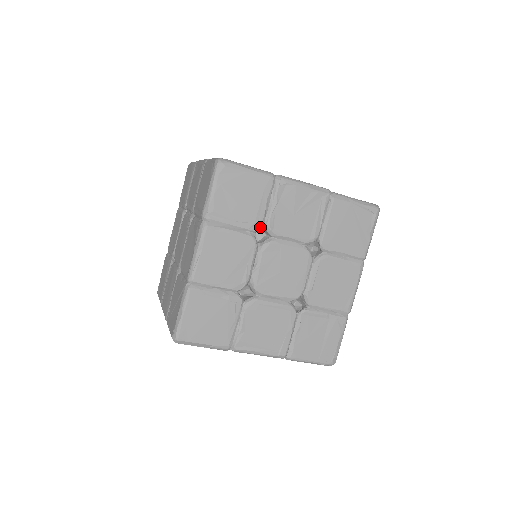
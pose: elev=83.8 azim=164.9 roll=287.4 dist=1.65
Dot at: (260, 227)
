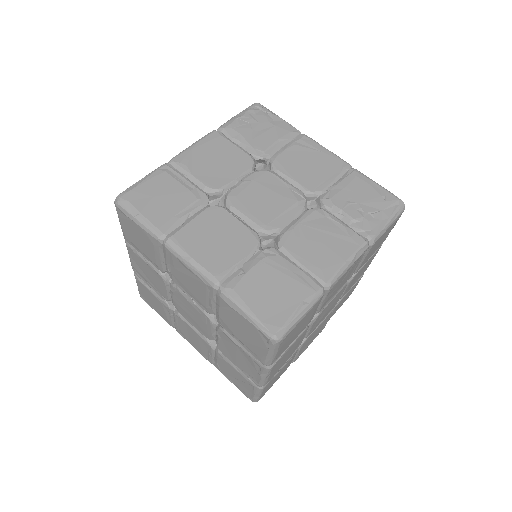
Dot at: occluded
